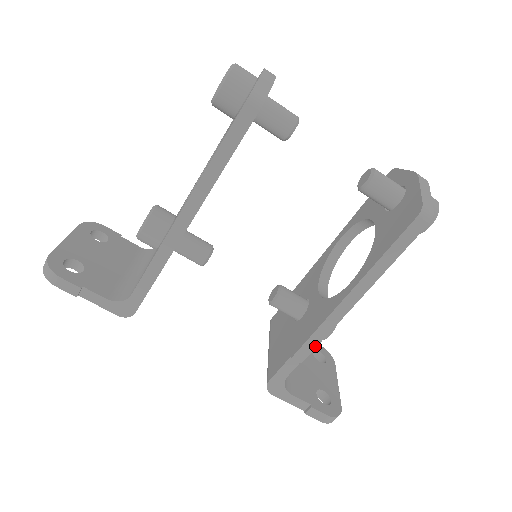
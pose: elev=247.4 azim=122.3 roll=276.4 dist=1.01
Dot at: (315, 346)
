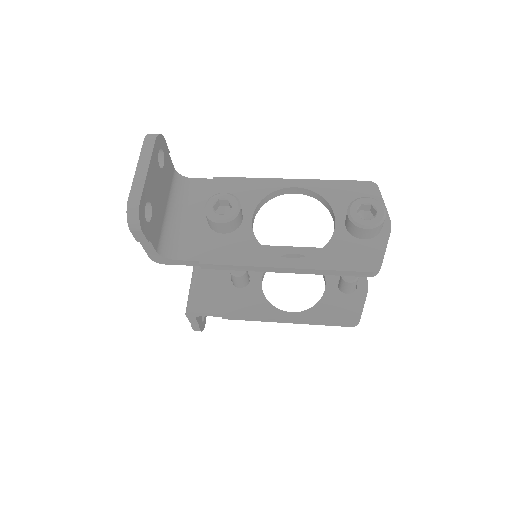
Dot at: occluded
